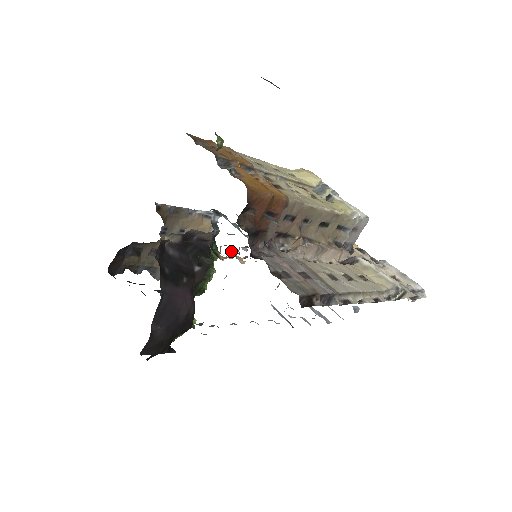
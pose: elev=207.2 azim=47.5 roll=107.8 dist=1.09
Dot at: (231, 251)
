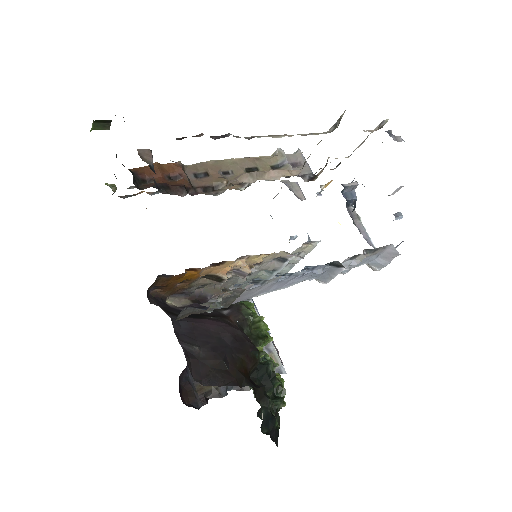
Dot at: (239, 276)
